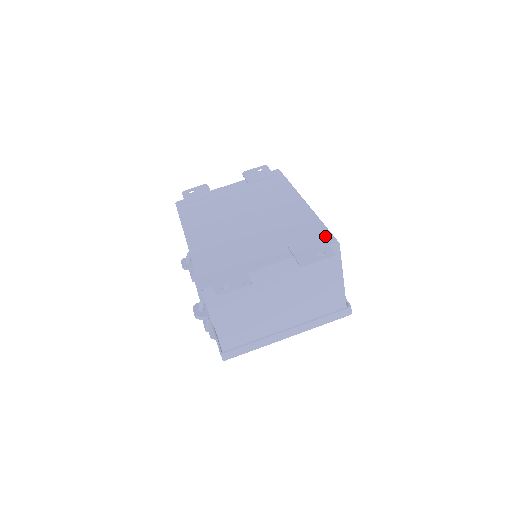
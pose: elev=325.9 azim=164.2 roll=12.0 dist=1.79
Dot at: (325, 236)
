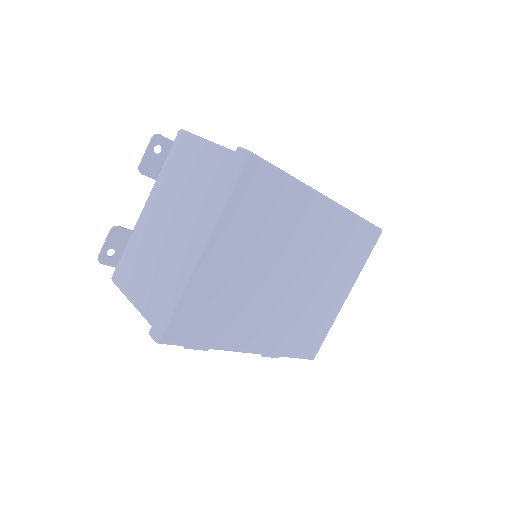
Dot at: occluded
